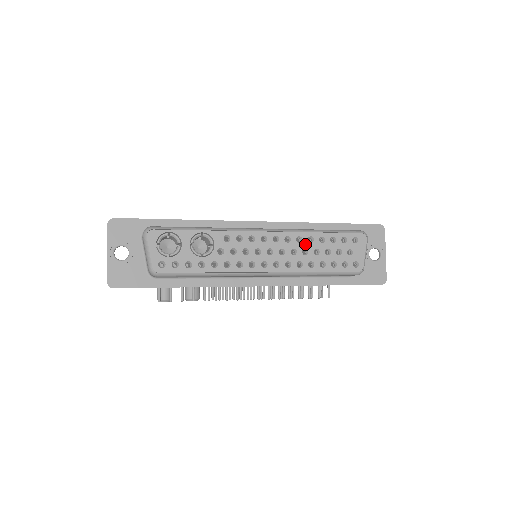
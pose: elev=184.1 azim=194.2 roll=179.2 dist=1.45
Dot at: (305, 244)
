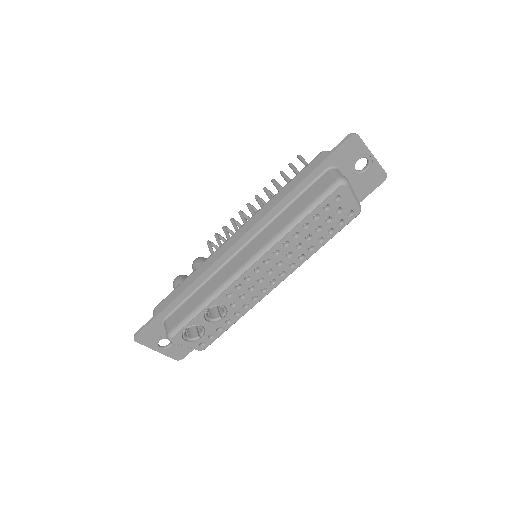
Dot at: (294, 242)
